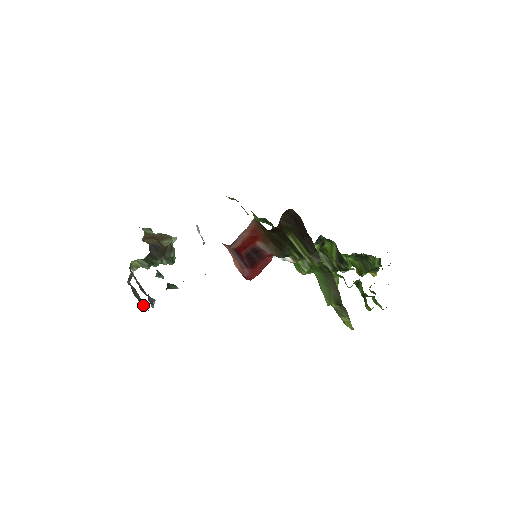
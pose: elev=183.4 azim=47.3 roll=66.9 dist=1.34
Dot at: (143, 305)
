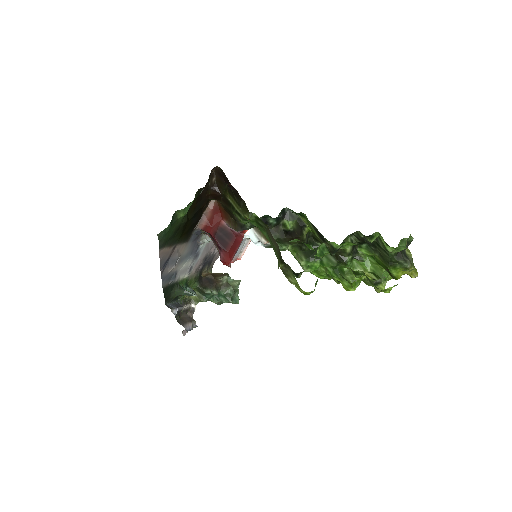
Dot at: (181, 323)
